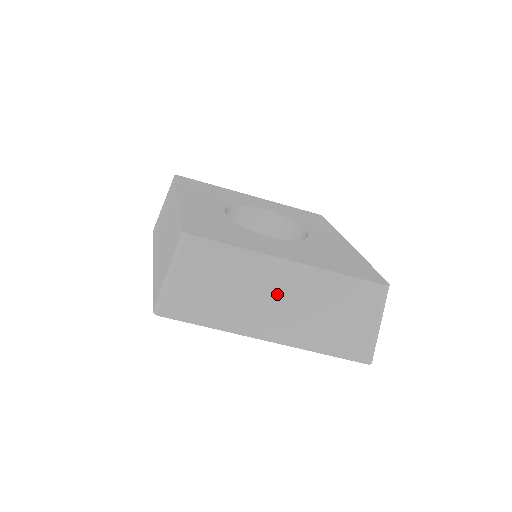
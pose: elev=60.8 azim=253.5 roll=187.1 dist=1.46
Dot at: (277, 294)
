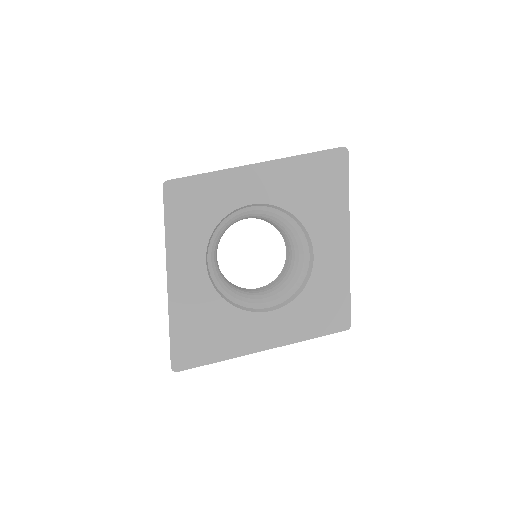
Dot at: occluded
